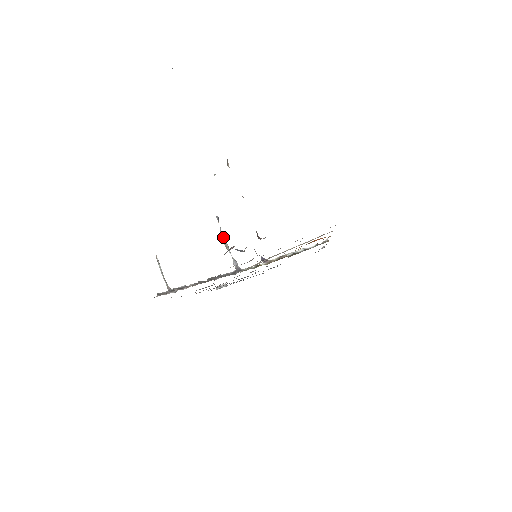
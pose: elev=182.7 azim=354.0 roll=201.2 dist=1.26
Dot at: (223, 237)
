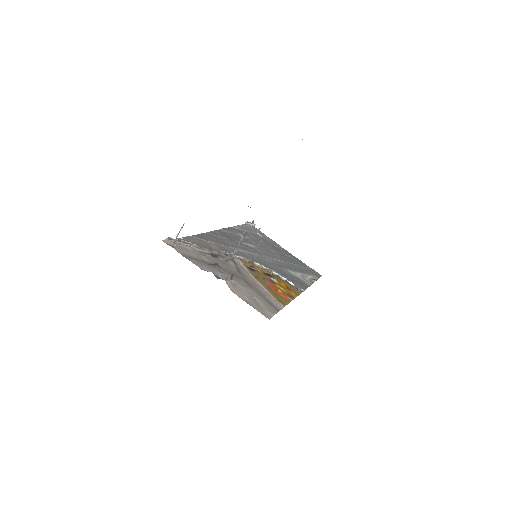
Dot at: (244, 234)
